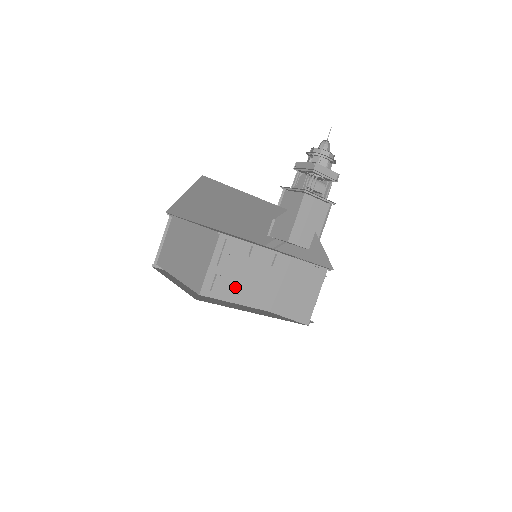
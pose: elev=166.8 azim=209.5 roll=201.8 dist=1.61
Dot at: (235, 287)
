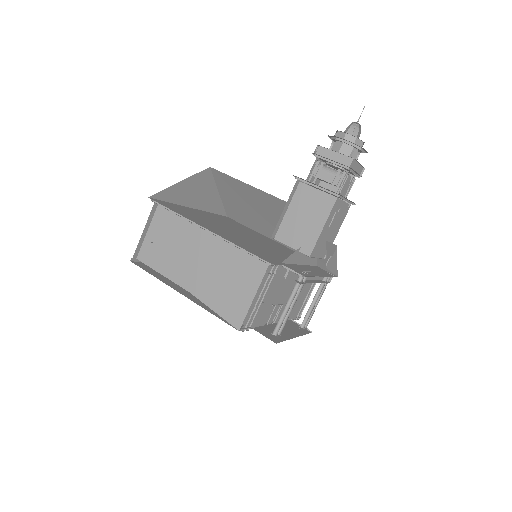
Dot at: (164, 258)
